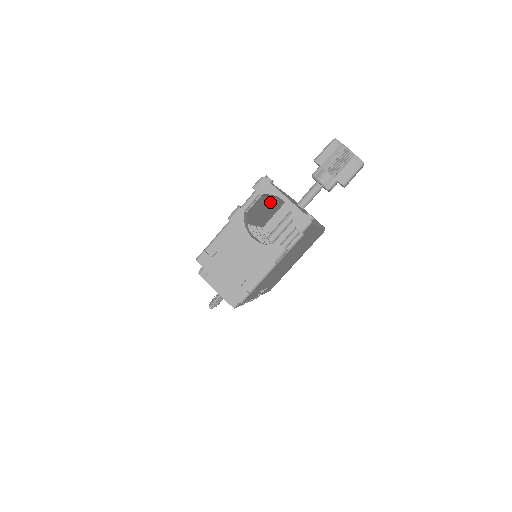
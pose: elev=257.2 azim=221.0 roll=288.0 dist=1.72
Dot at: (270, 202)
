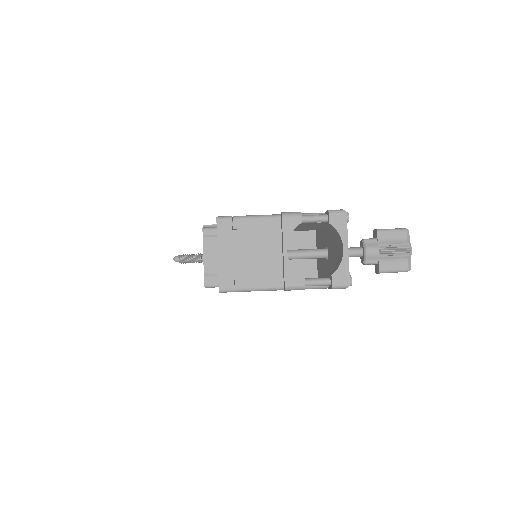
Dot at: (309, 224)
